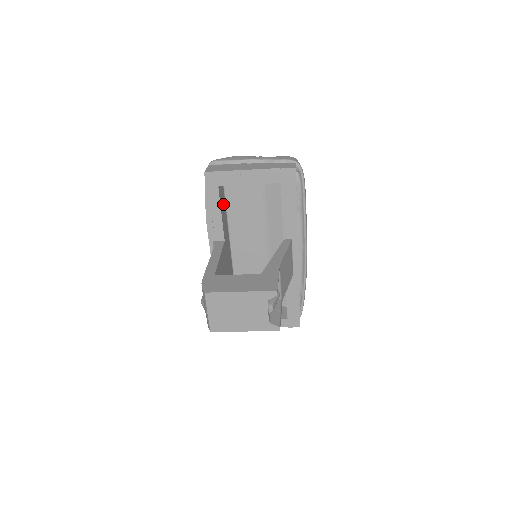
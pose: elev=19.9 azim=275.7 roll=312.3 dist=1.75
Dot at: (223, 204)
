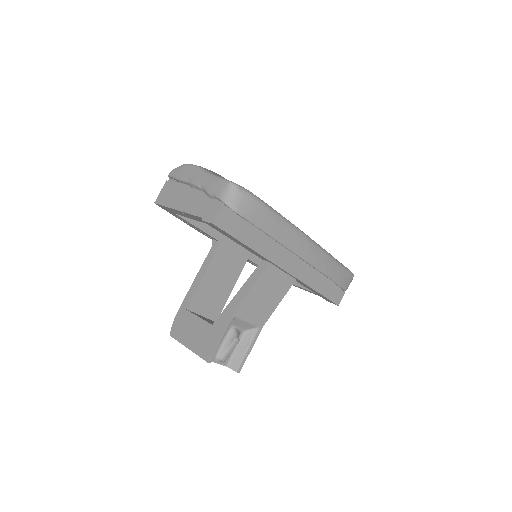
Dot at: occluded
